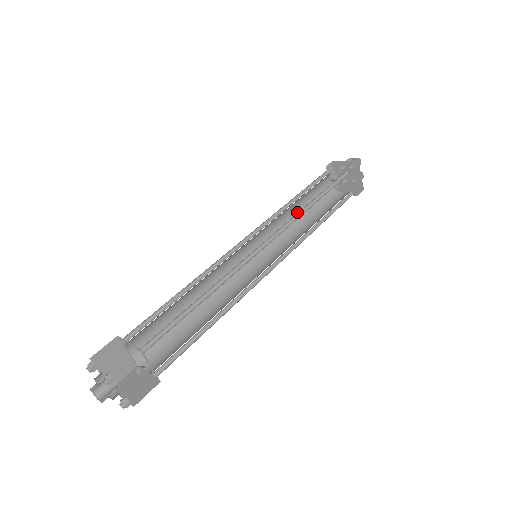
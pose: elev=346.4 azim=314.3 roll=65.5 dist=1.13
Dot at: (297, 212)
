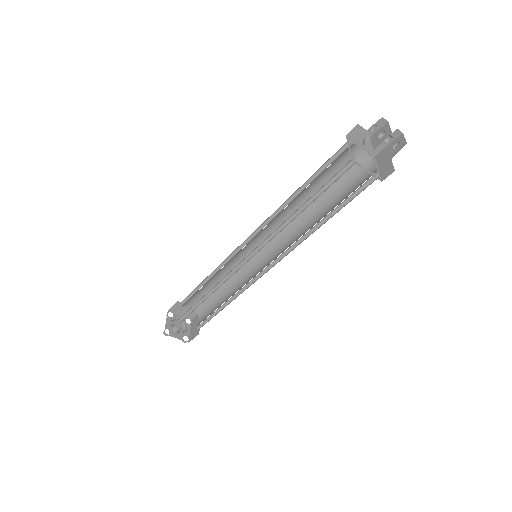
Dot at: occluded
